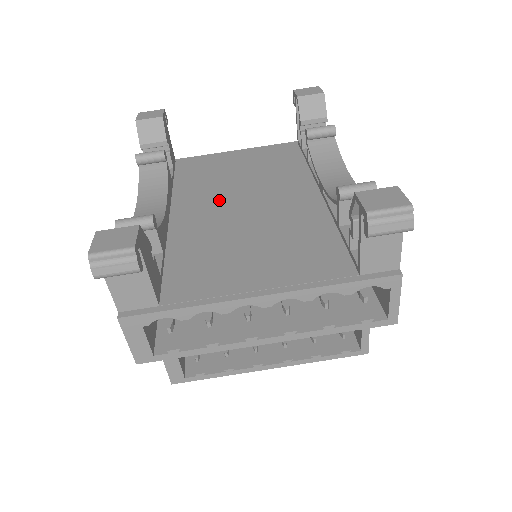
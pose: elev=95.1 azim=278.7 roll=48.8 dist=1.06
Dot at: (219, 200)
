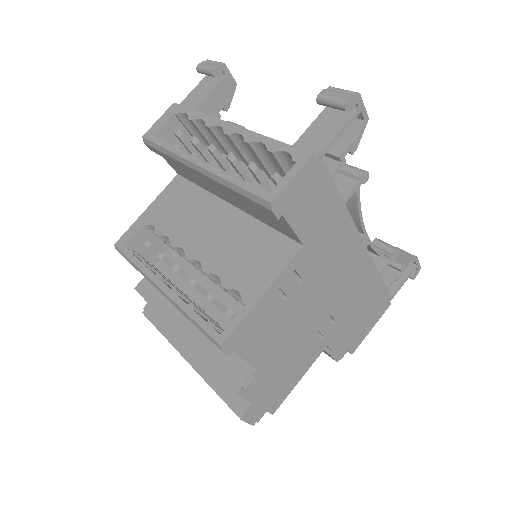
Dot at: occluded
